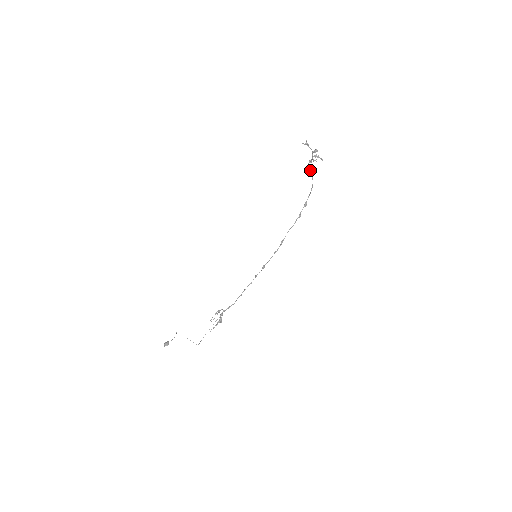
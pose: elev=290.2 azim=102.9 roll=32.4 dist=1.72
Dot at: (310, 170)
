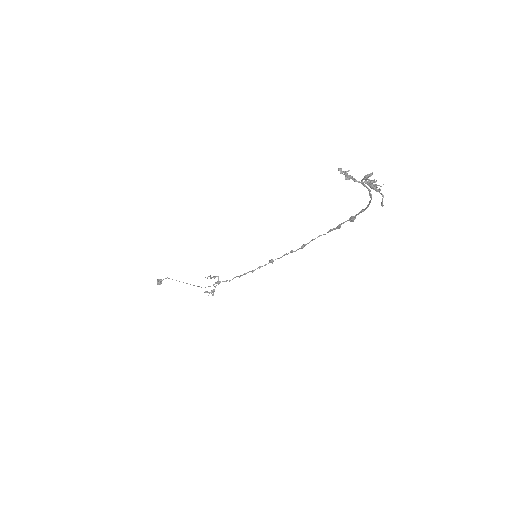
Dot at: (366, 186)
